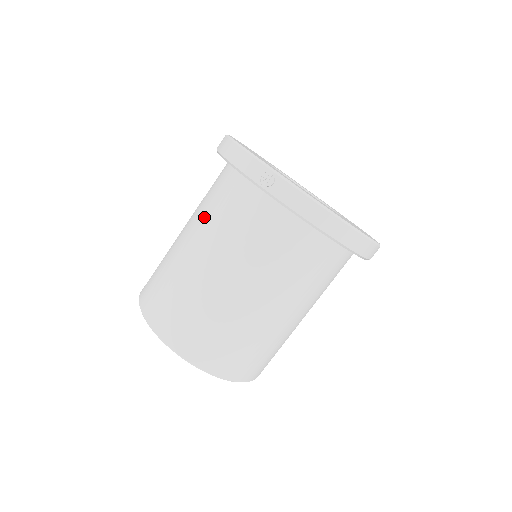
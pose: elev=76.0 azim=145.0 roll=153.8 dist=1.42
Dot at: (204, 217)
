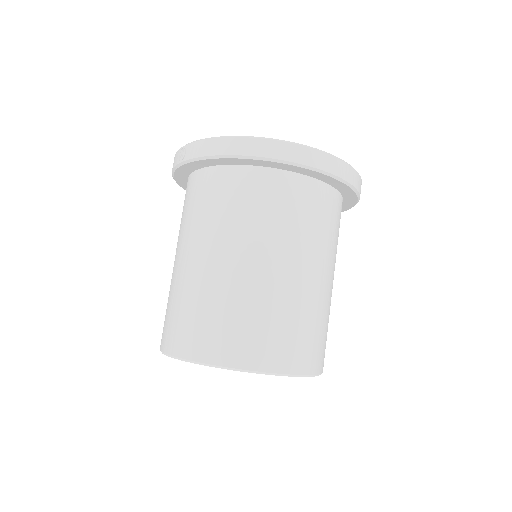
Dot at: occluded
